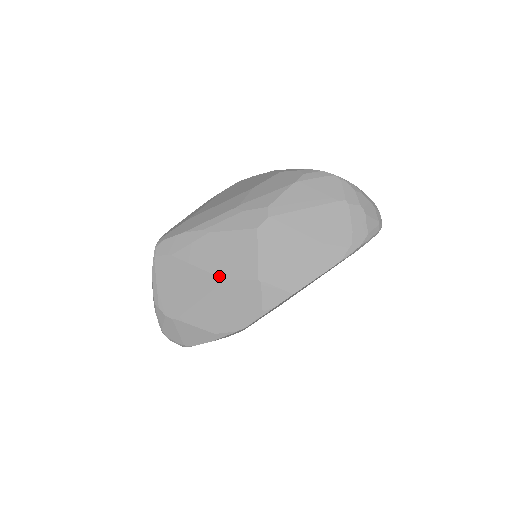
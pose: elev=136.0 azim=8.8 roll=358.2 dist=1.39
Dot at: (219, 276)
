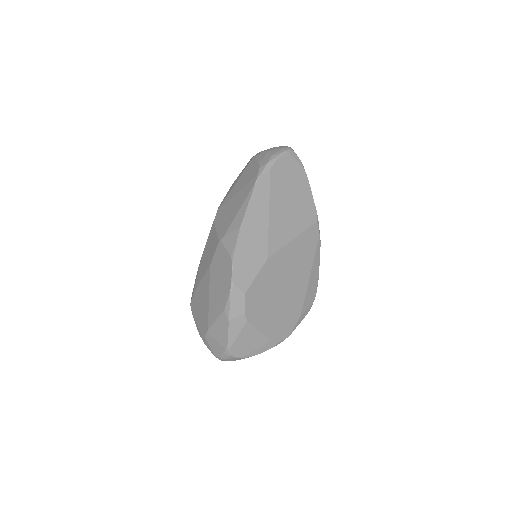
Dot at: (208, 268)
